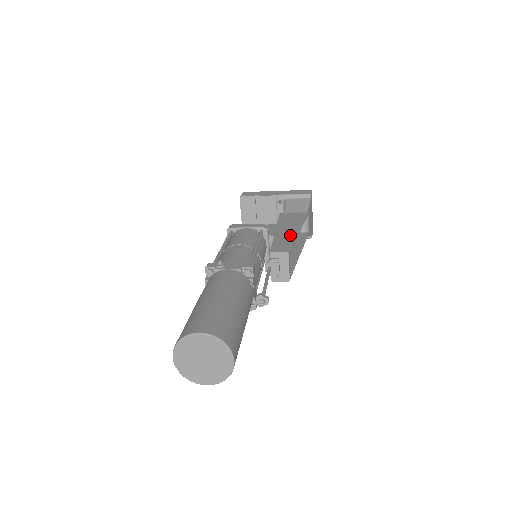
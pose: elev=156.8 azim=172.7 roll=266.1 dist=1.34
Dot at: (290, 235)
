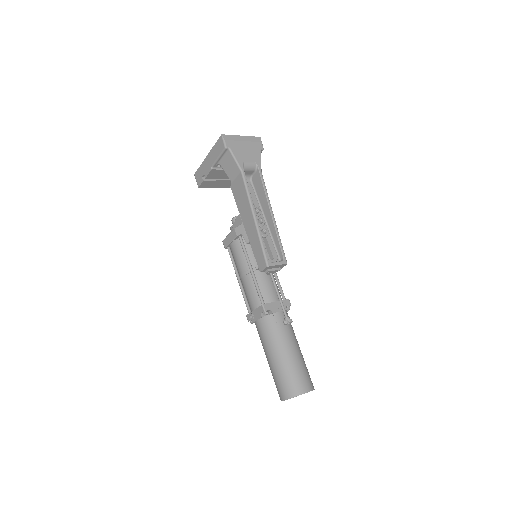
Dot at: (255, 233)
